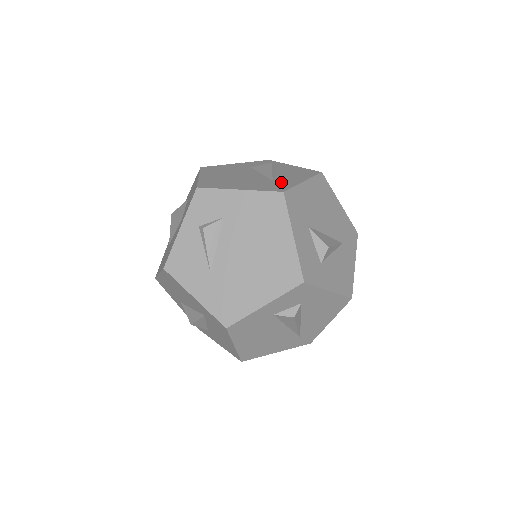
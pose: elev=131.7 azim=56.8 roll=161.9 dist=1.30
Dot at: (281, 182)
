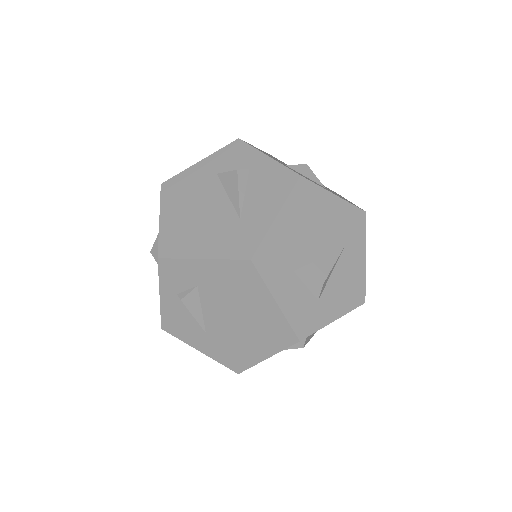
Dot at: (249, 225)
